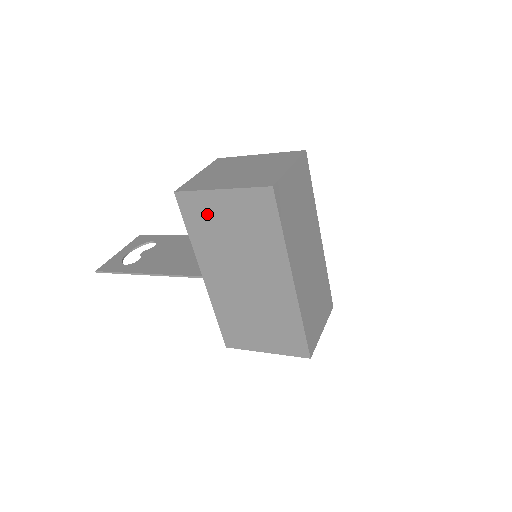
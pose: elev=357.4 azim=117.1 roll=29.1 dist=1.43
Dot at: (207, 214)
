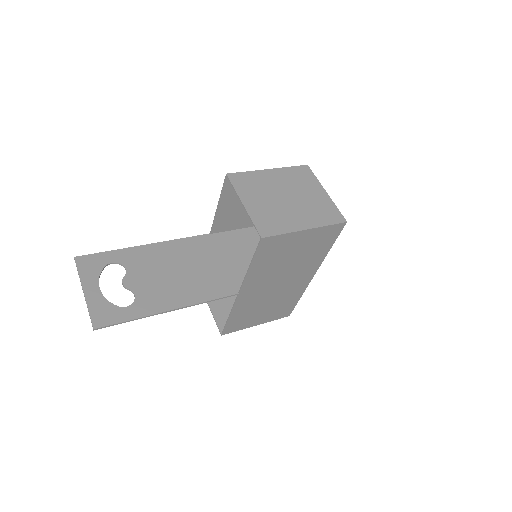
Dot at: (280, 249)
